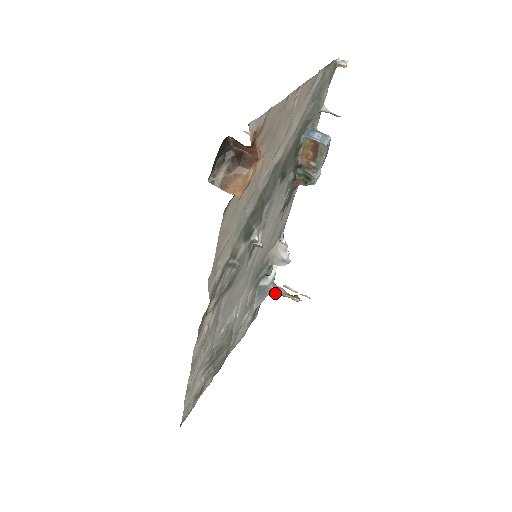
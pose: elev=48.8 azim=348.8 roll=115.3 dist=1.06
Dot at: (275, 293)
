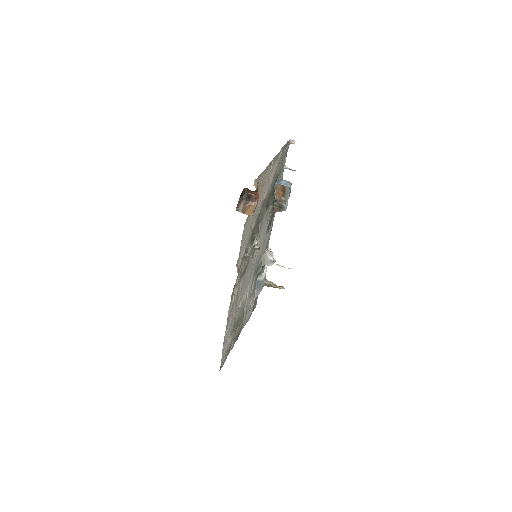
Dot at: (267, 286)
